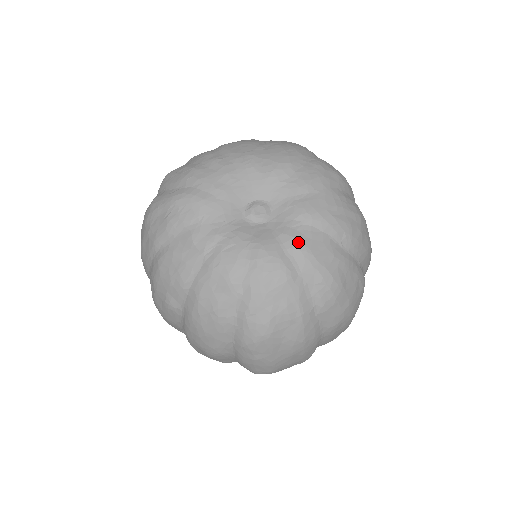
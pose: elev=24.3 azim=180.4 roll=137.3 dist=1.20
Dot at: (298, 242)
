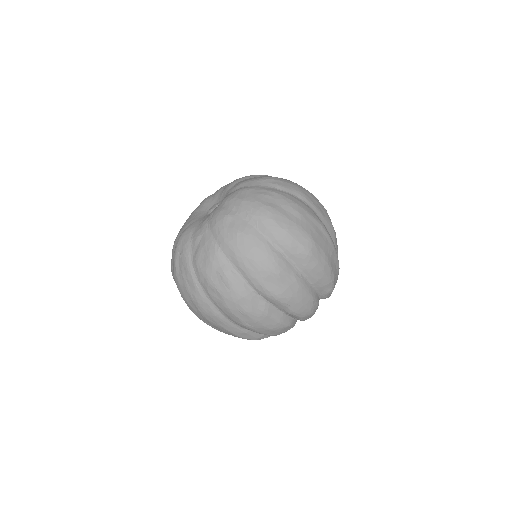
Dot at: (236, 186)
